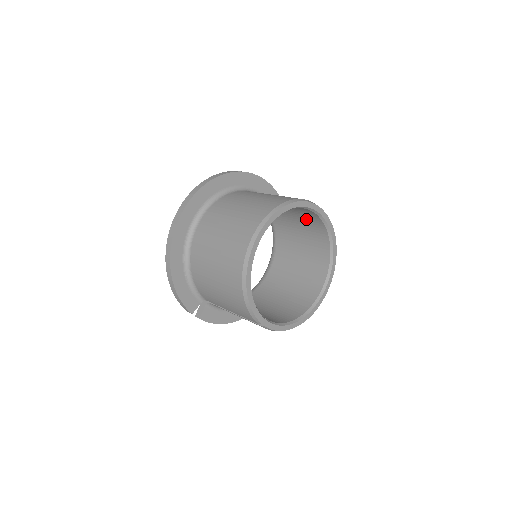
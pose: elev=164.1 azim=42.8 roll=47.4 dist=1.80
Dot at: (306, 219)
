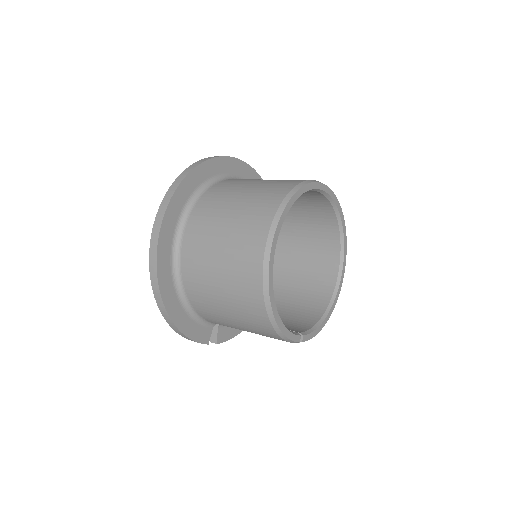
Dot at: occluded
